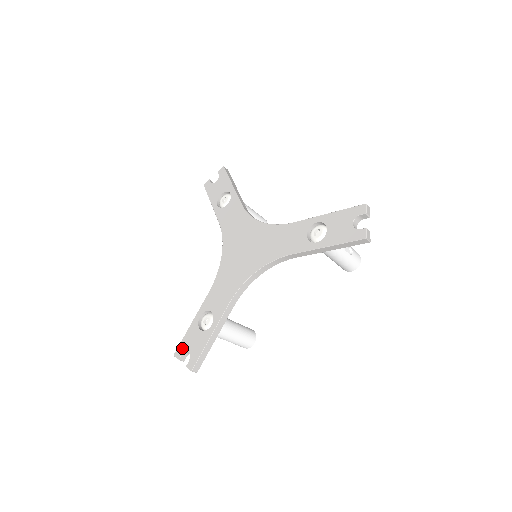
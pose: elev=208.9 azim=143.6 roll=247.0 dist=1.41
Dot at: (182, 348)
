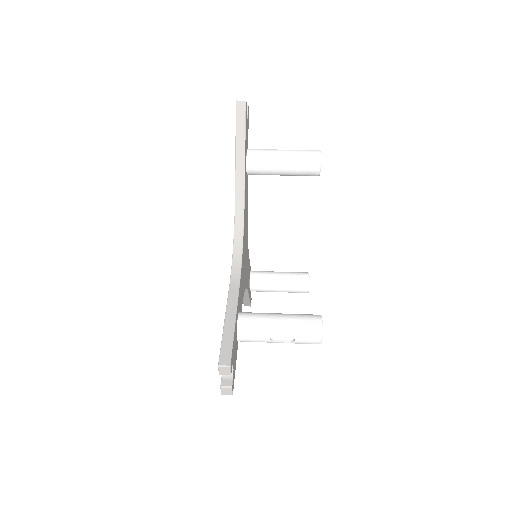
Dot at: occluded
